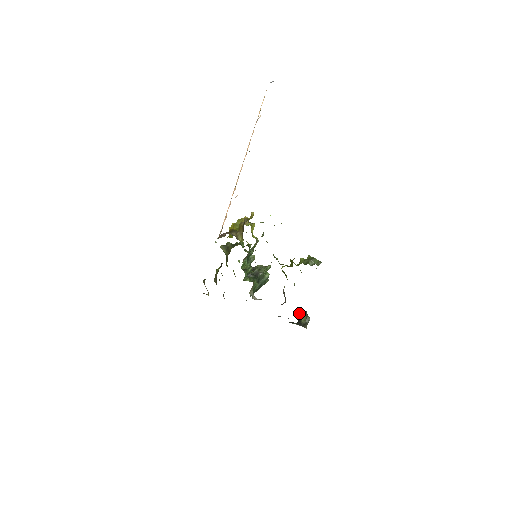
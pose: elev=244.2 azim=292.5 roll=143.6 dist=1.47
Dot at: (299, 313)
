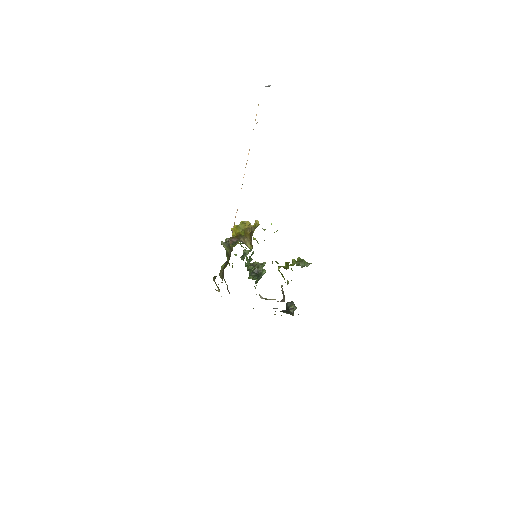
Dot at: (287, 303)
